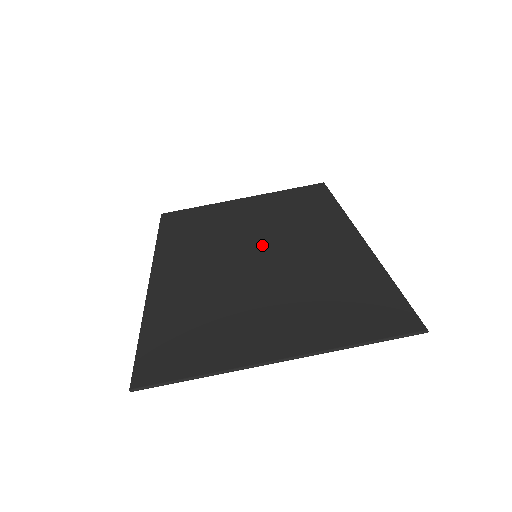
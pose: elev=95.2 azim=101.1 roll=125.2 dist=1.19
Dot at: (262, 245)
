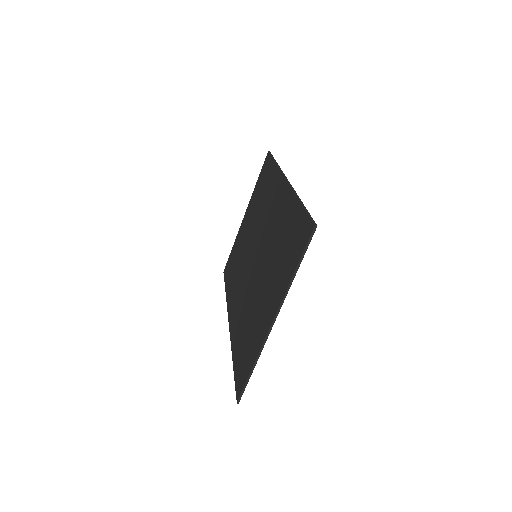
Dot at: (256, 245)
